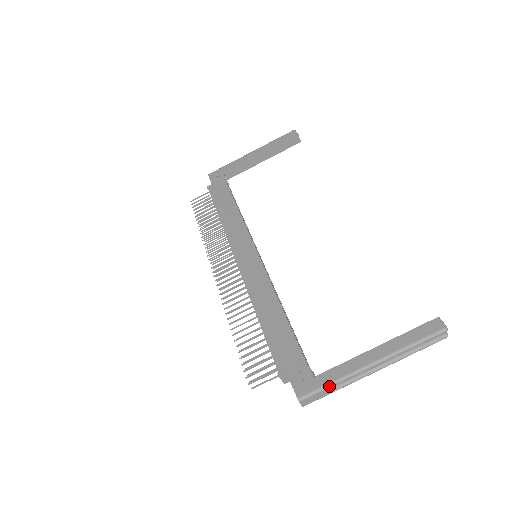
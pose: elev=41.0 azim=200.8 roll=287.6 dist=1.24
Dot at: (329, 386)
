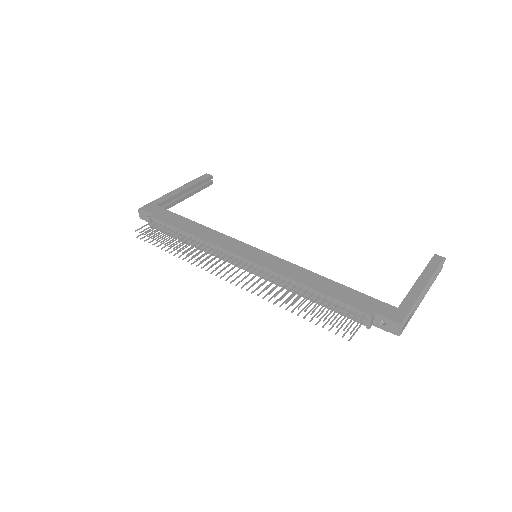
Dot at: (413, 309)
